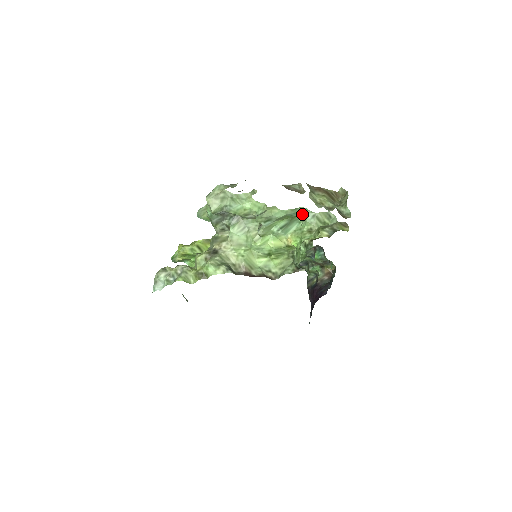
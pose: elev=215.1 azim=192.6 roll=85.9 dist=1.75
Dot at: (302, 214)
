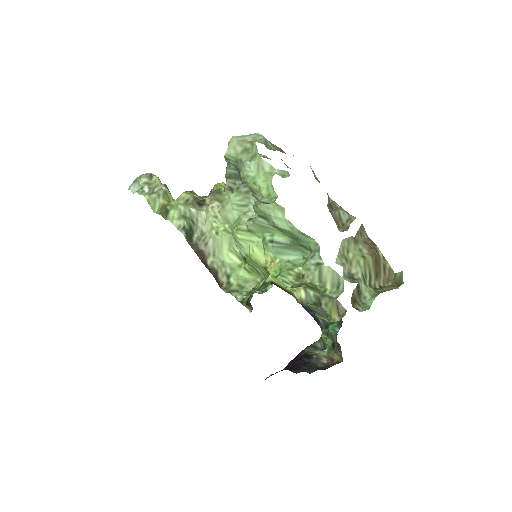
Dot at: (312, 250)
